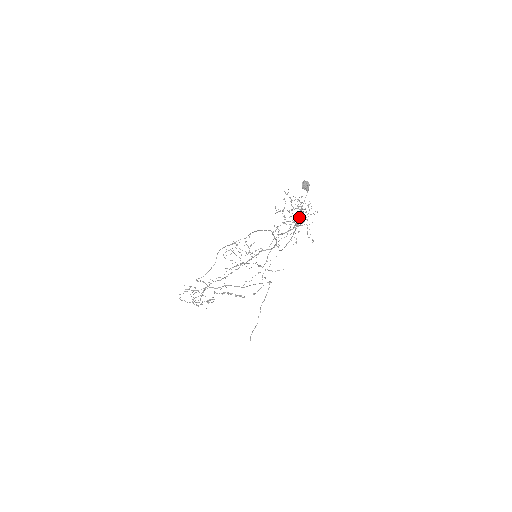
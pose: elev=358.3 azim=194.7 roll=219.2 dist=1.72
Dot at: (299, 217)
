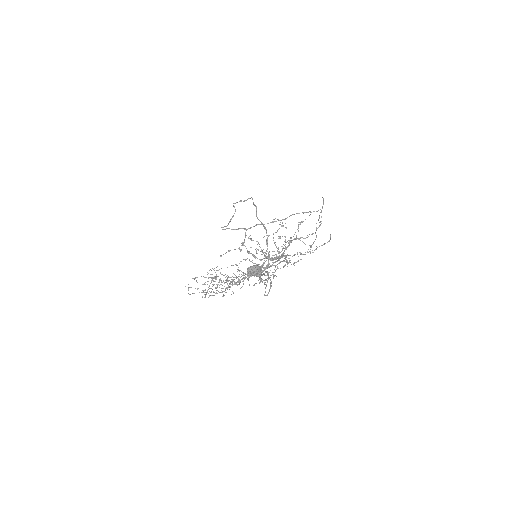
Dot at: occluded
